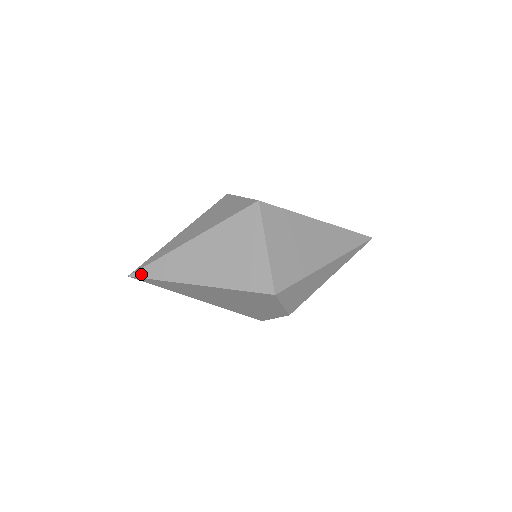
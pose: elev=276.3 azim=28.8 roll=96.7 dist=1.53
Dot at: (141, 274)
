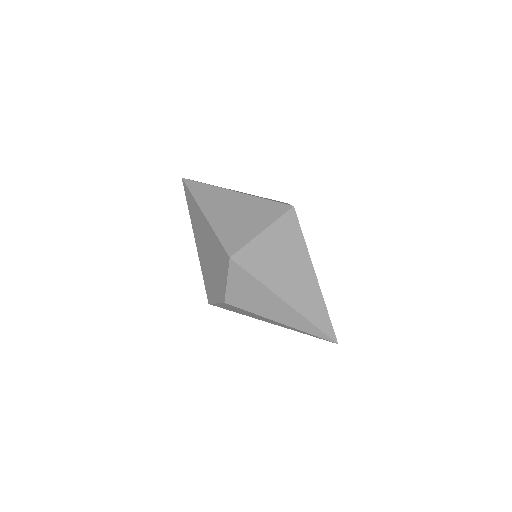
Dot at: (189, 183)
